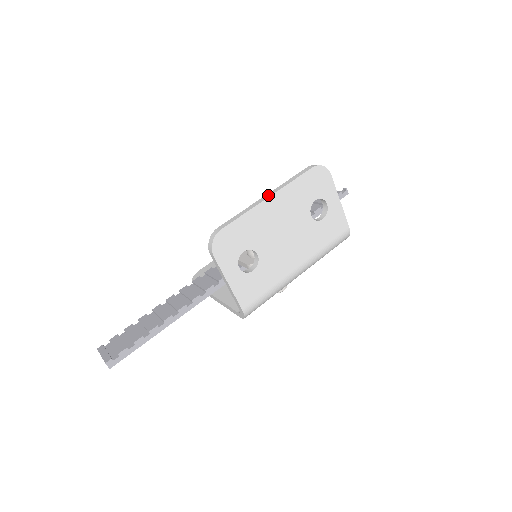
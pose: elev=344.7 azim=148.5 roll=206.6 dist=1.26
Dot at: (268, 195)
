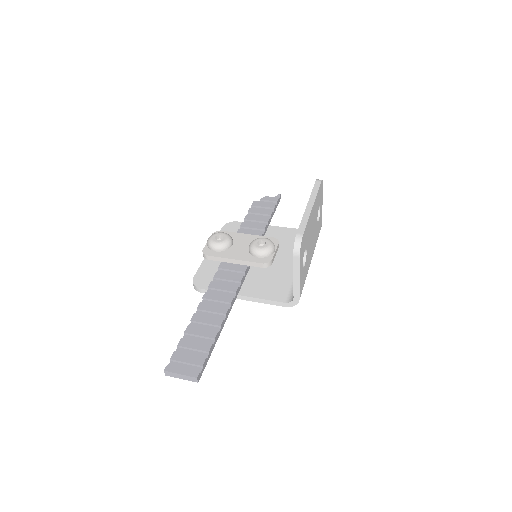
Dot at: (310, 204)
